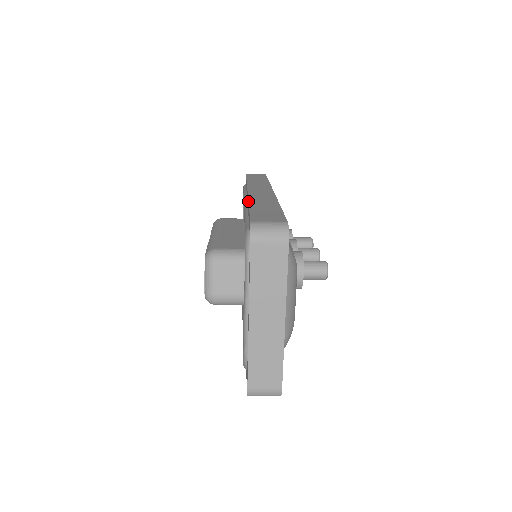
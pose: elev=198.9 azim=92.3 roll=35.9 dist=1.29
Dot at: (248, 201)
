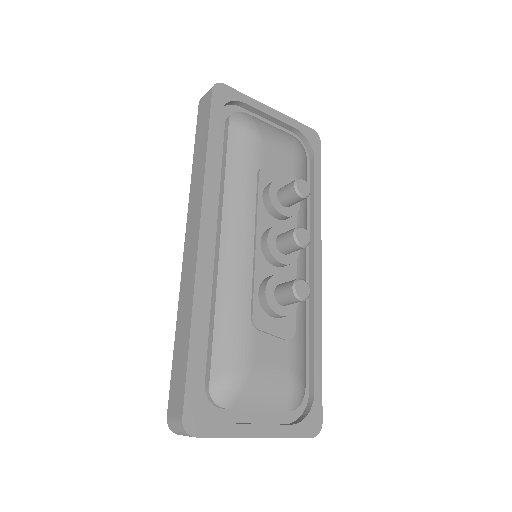
Dot at: occluded
